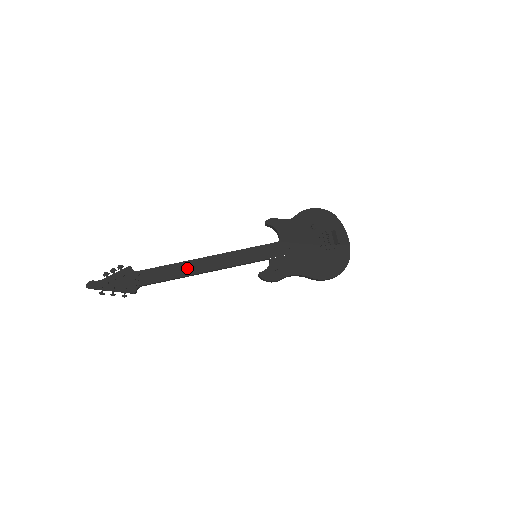
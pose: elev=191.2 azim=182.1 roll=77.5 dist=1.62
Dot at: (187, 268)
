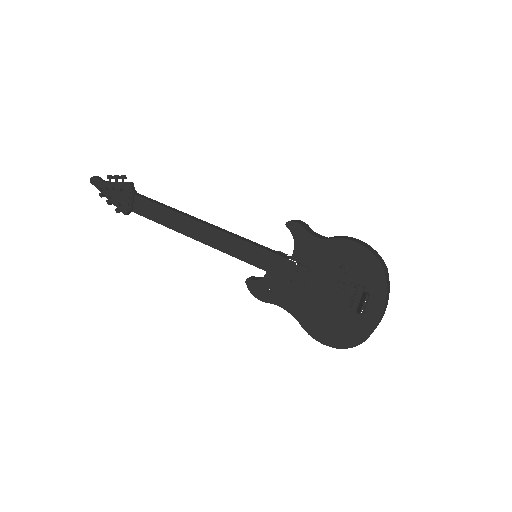
Dot at: (178, 222)
